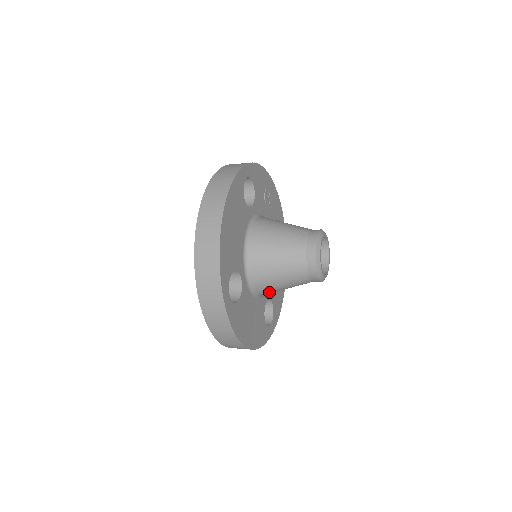
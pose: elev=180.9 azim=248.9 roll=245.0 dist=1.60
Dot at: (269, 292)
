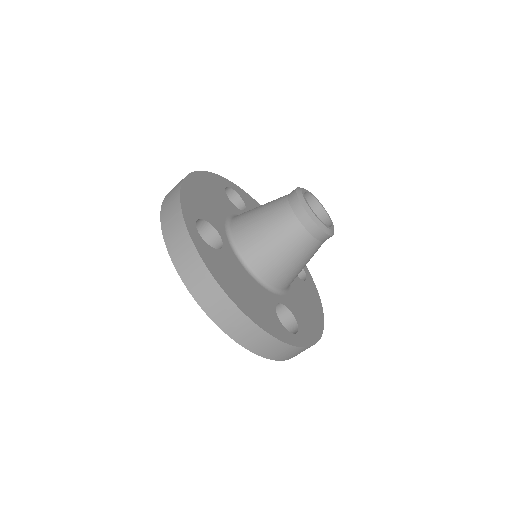
Dot at: (267, 267)
